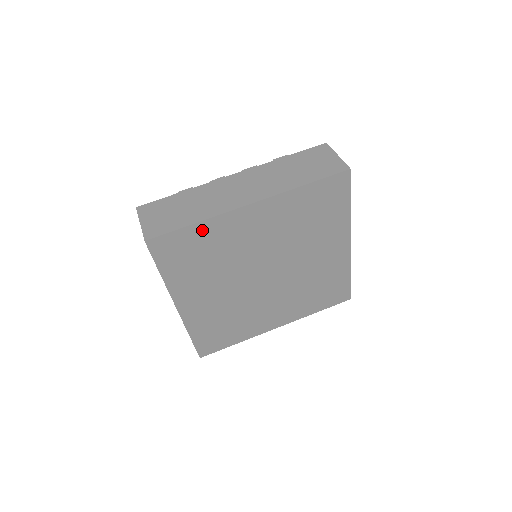
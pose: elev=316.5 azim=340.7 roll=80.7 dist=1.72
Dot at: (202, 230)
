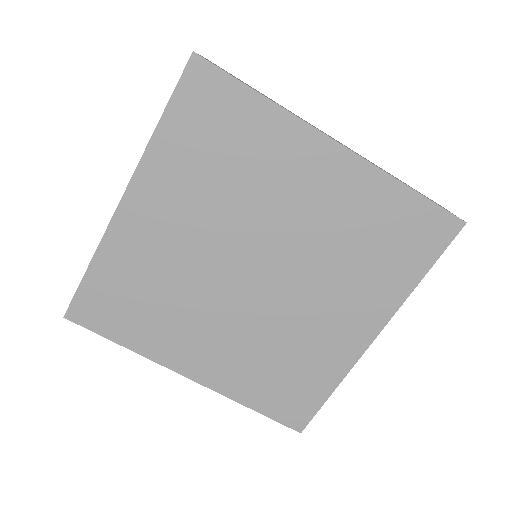
Dot at: (260, 115)
